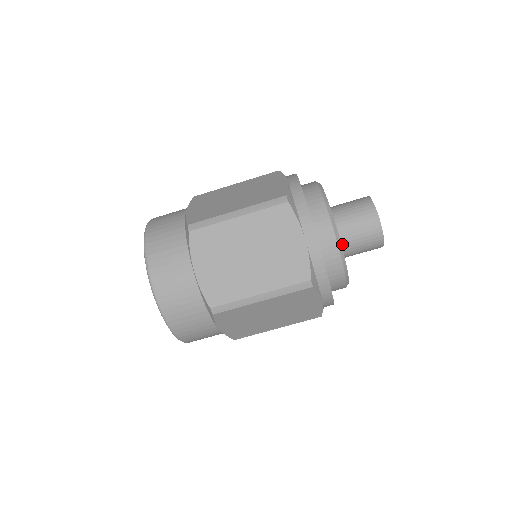
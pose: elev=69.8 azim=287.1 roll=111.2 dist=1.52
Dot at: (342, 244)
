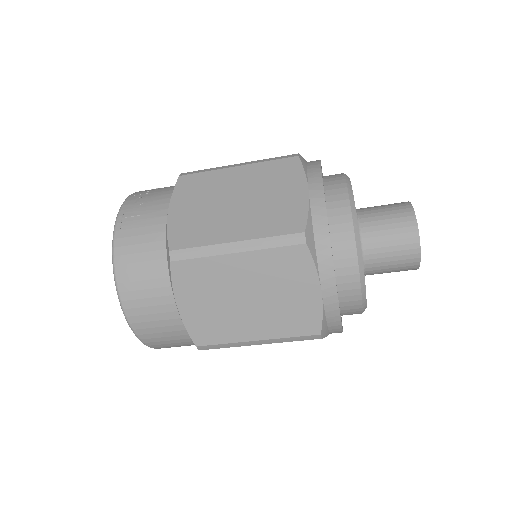
Dot at: occluded
